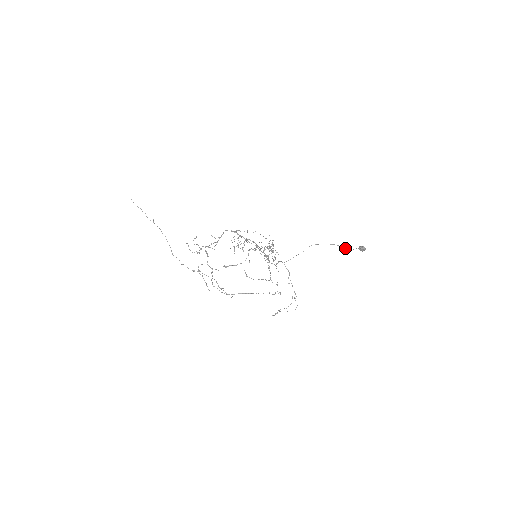
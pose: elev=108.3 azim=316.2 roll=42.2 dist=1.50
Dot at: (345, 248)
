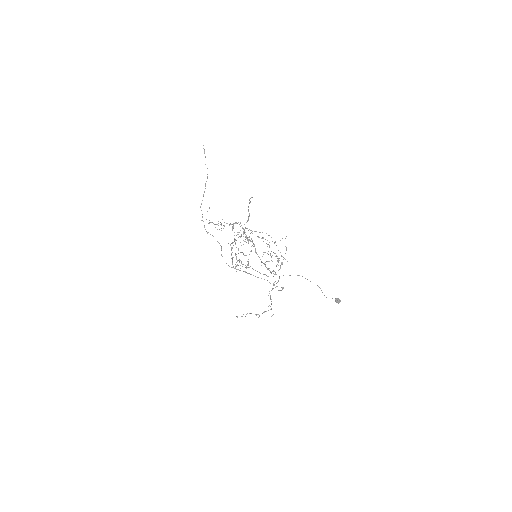
Dot at: occluded
